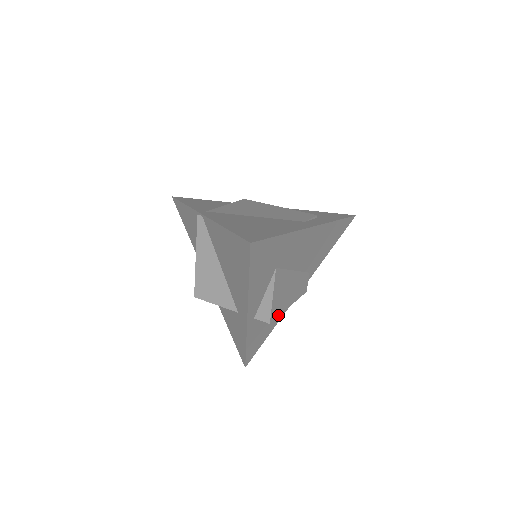
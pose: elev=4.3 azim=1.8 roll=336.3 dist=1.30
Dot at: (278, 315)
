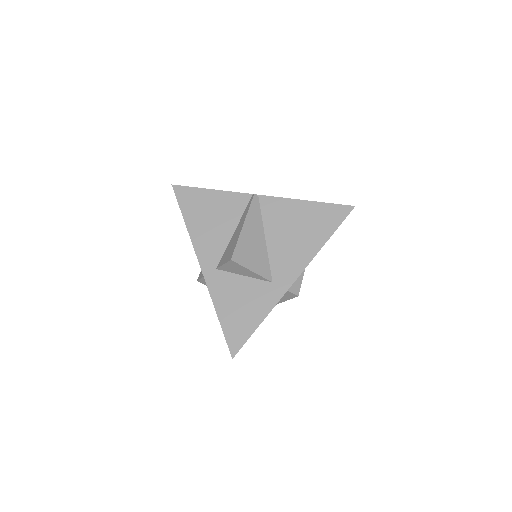
Dot at: (289, 299)
